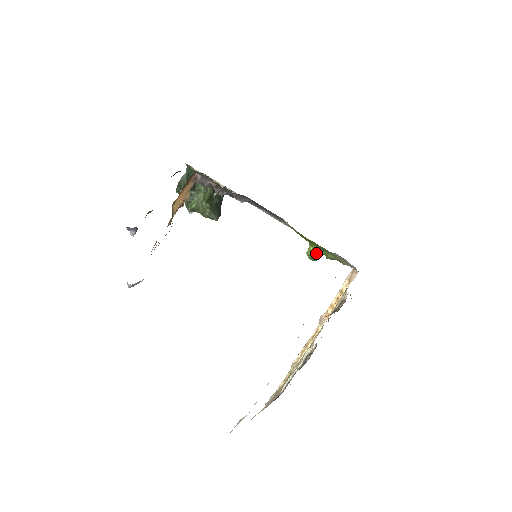
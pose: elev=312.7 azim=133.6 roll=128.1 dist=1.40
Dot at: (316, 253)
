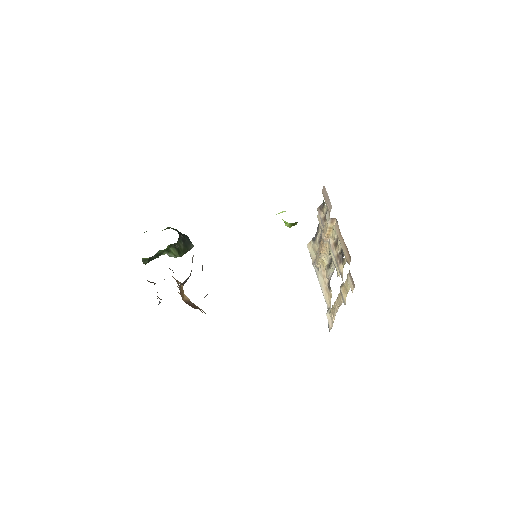
Dot at: (294, 224)
